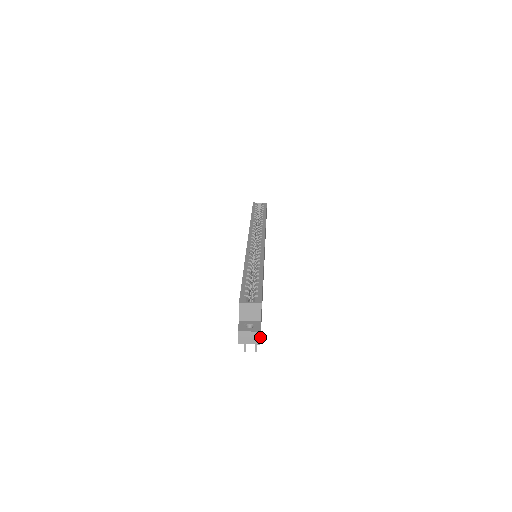
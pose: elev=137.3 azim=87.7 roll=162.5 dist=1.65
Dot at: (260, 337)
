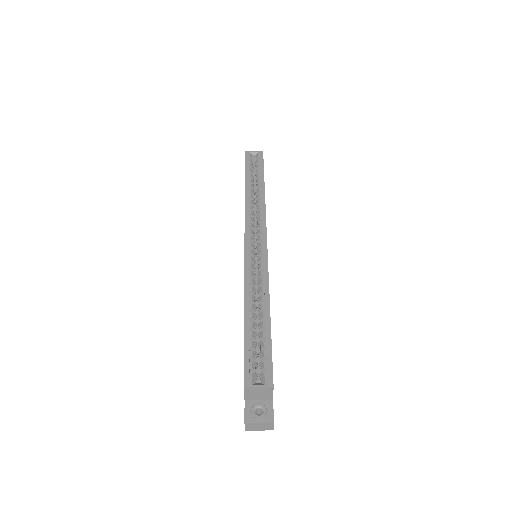
Dot at: (273, 425)
